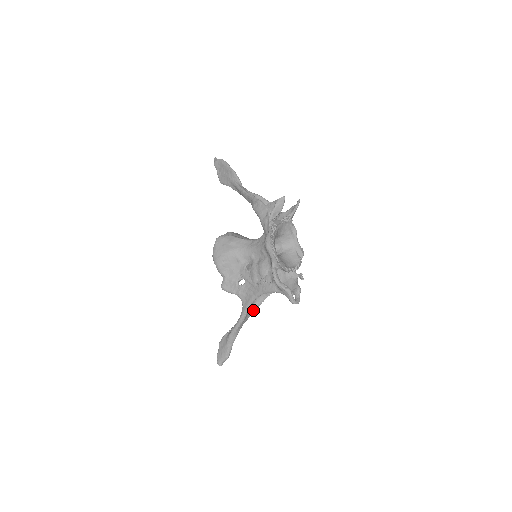
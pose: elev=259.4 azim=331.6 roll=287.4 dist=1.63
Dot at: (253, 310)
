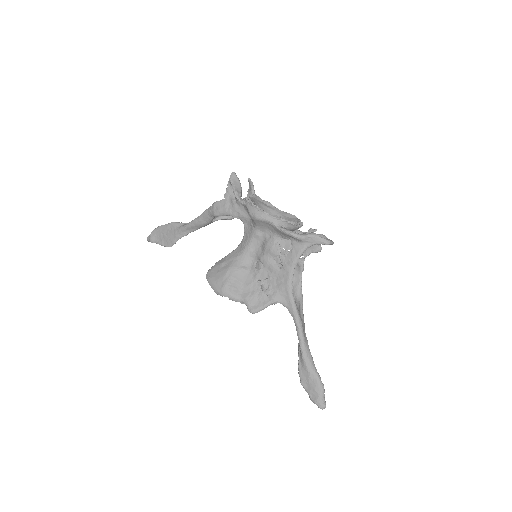
Dot at: (301, 309)
